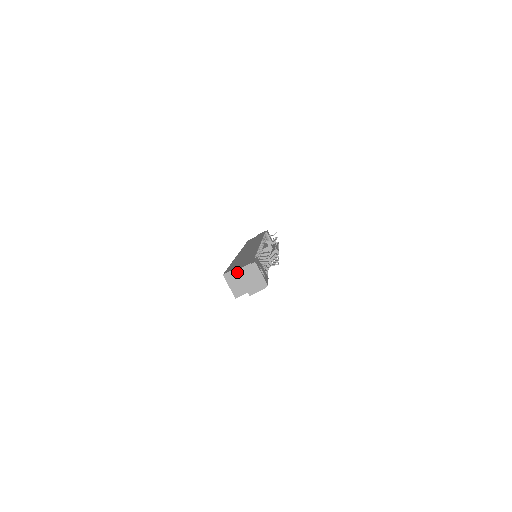
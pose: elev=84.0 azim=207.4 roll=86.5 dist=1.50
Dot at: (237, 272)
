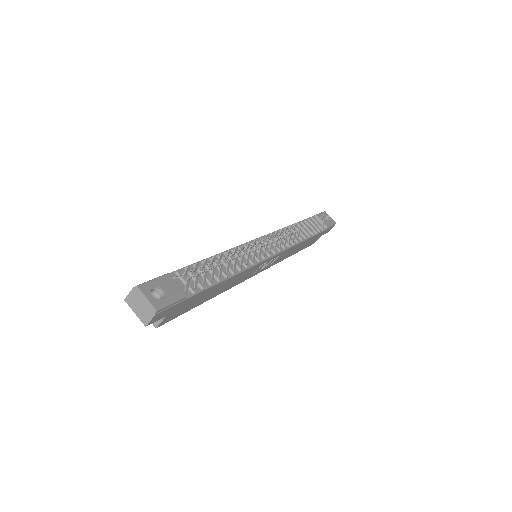
Dot at: (125, 301)
